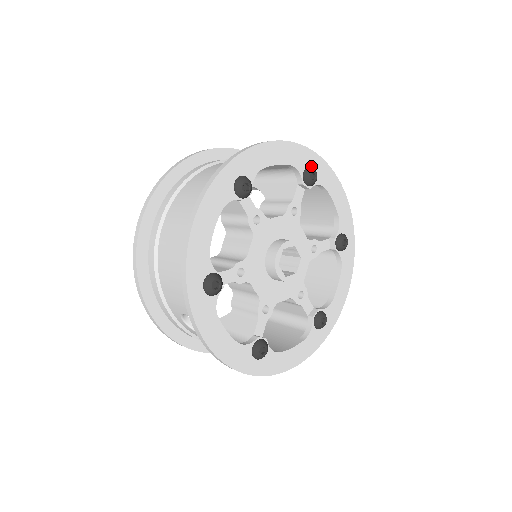
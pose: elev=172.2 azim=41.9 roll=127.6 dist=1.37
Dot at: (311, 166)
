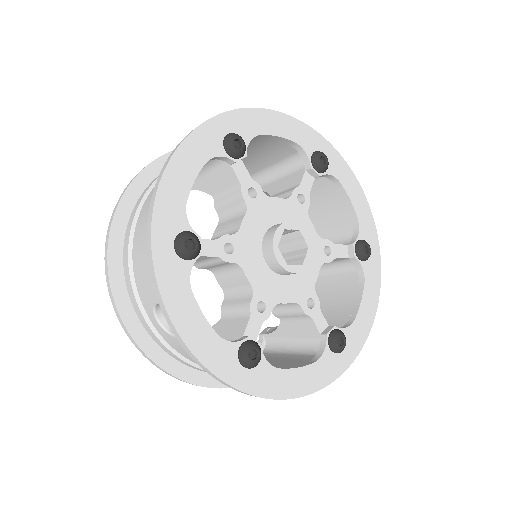
Dot at: (321, 152)
